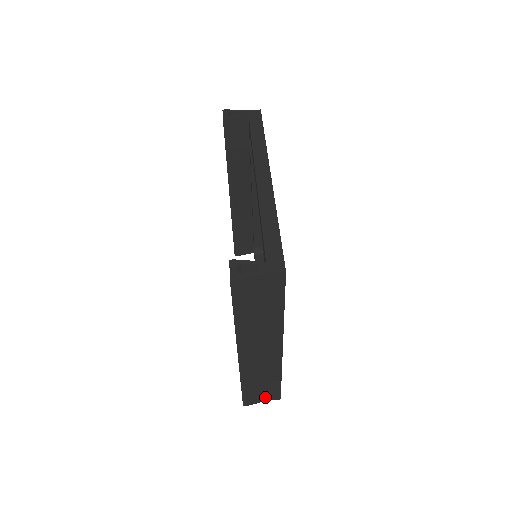
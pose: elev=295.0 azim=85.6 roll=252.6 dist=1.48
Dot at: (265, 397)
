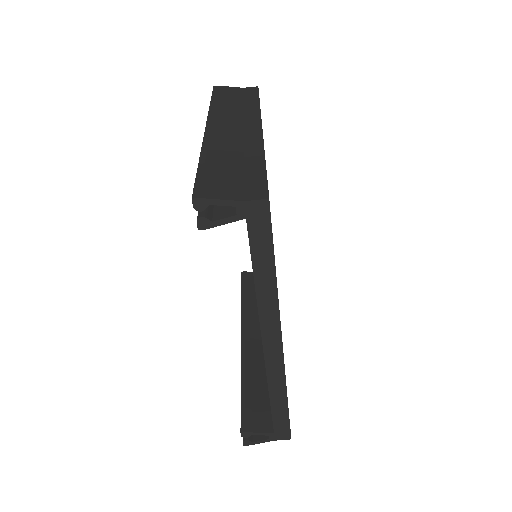
Dot at: occluded
